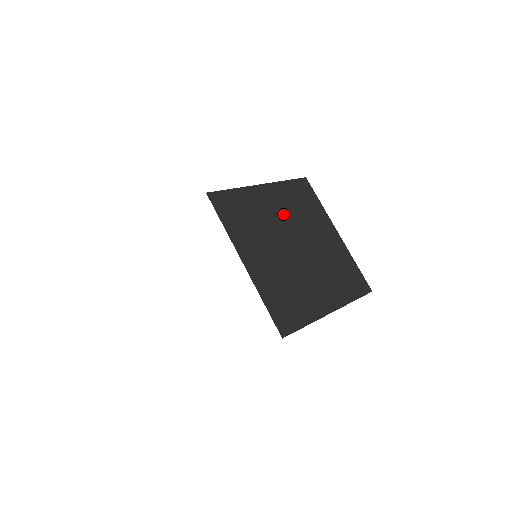
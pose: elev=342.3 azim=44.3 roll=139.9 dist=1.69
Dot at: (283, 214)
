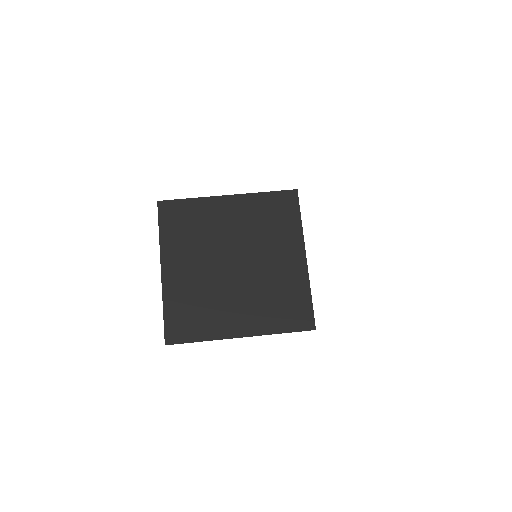
Dot at: (238, 229)
